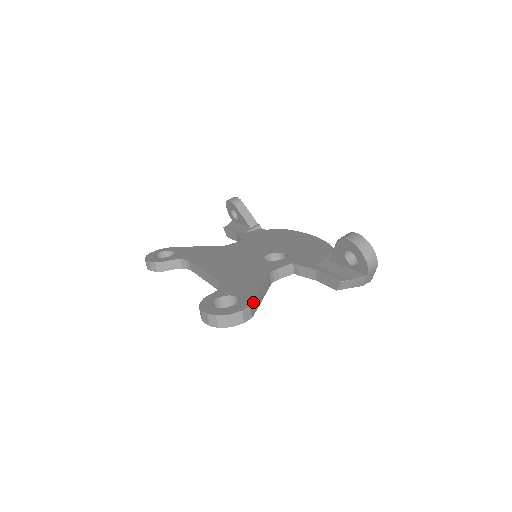
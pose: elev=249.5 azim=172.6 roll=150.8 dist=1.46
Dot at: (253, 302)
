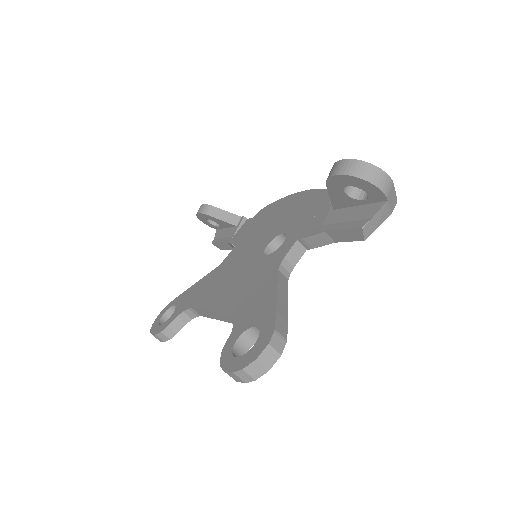
Dot at: (276, 322)
